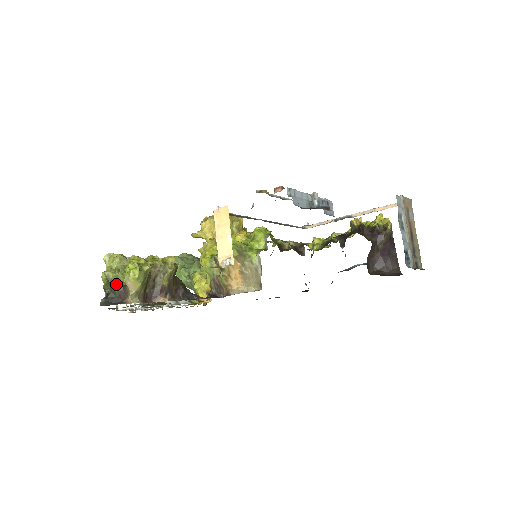
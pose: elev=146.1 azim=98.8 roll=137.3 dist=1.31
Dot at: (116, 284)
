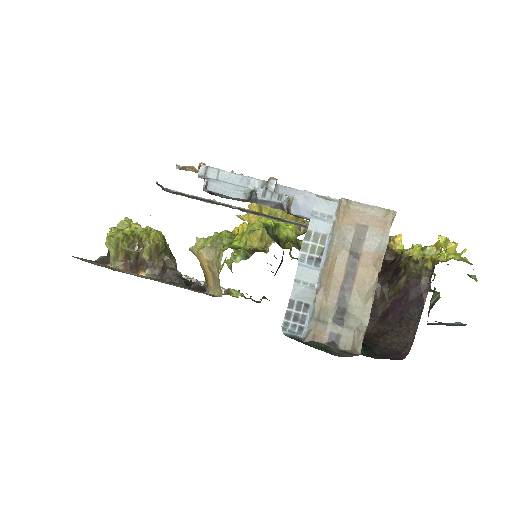
Dot at: occluded
